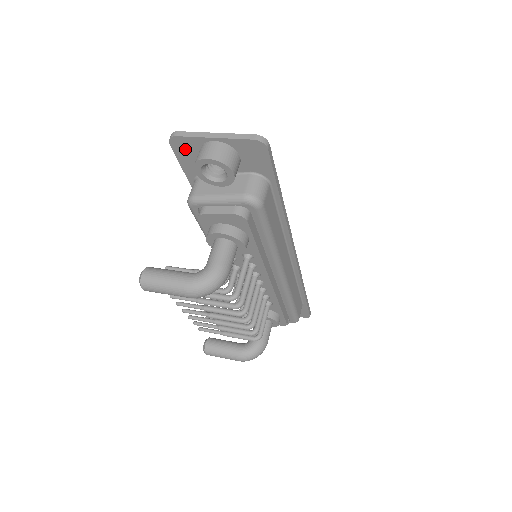
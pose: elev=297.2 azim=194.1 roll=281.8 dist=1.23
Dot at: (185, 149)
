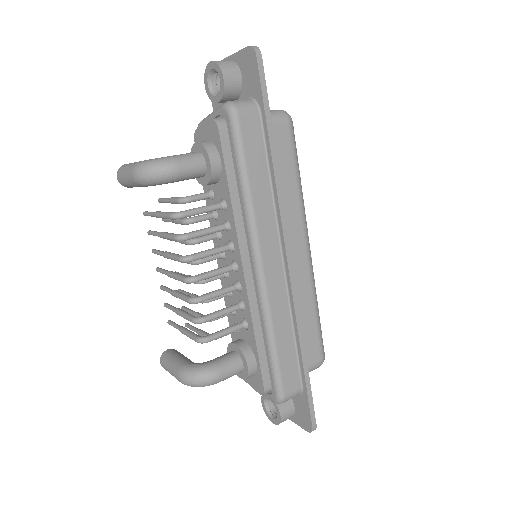
Dot at: occluded
